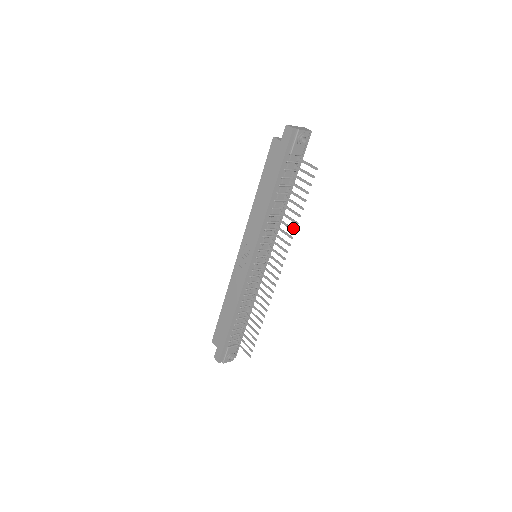
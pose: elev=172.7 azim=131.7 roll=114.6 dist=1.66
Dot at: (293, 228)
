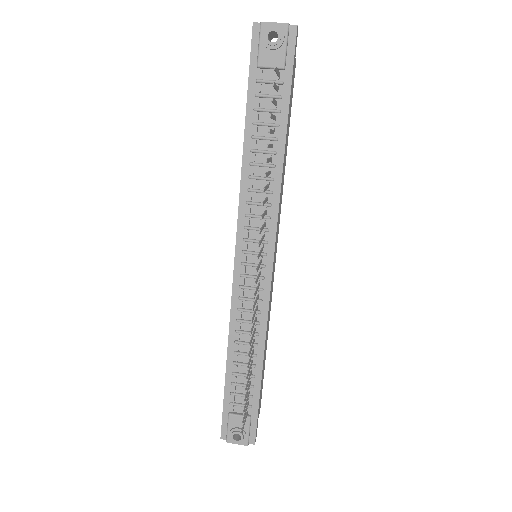
Dot at: (265, 187)
